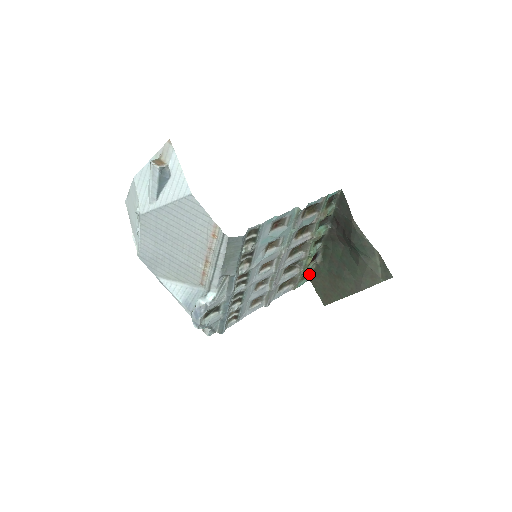
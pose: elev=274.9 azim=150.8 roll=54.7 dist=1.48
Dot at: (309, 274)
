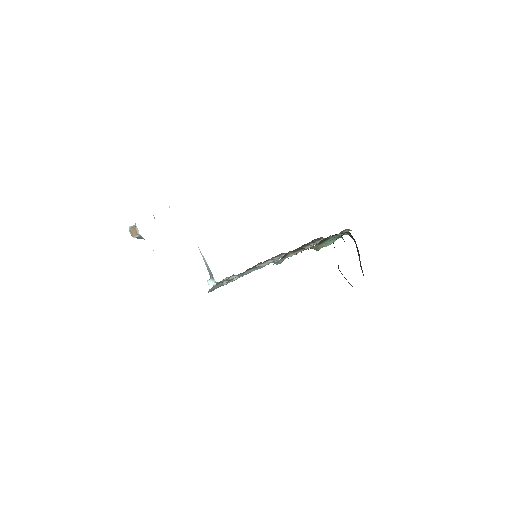
Dot at: (349, 229)
